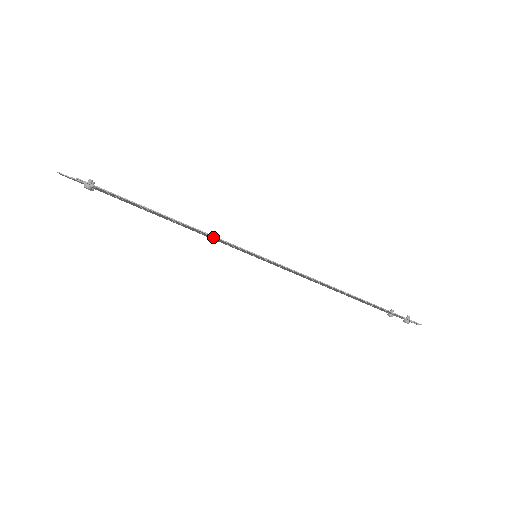
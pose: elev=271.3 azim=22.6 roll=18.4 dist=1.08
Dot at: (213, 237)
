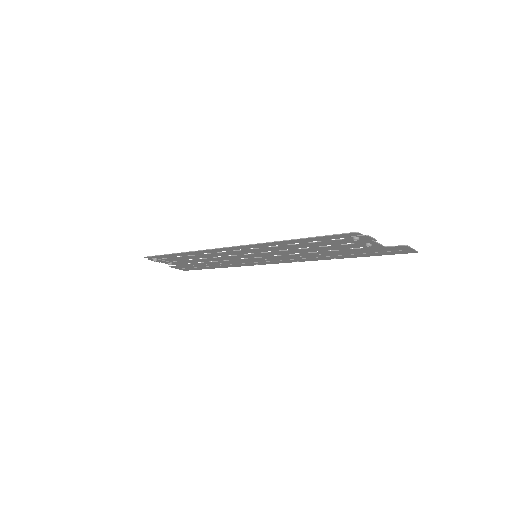
Dot at: (209, 254)
